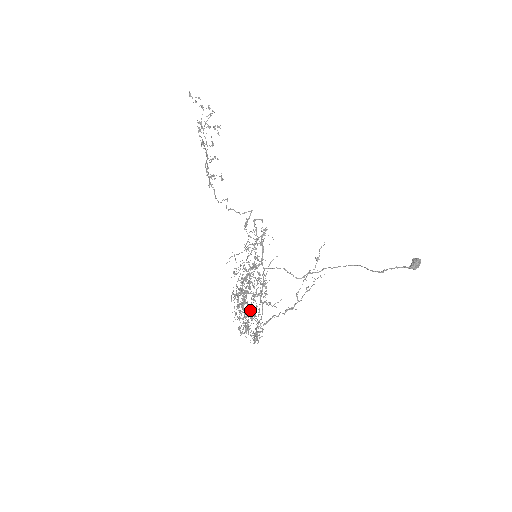
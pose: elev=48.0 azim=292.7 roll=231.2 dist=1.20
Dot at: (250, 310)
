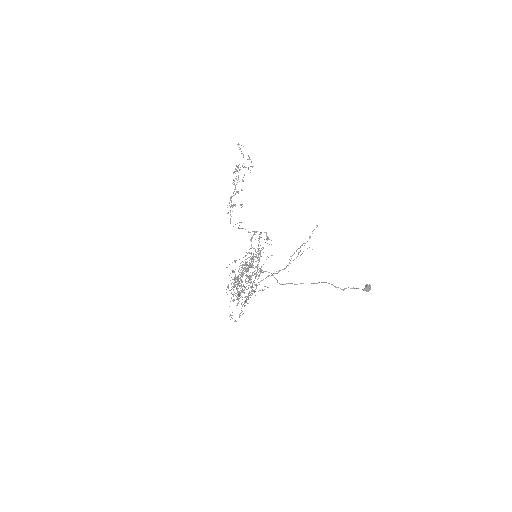
Dot at: occluded
